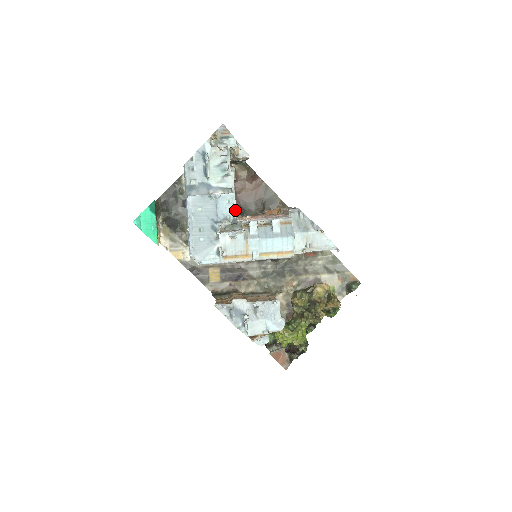
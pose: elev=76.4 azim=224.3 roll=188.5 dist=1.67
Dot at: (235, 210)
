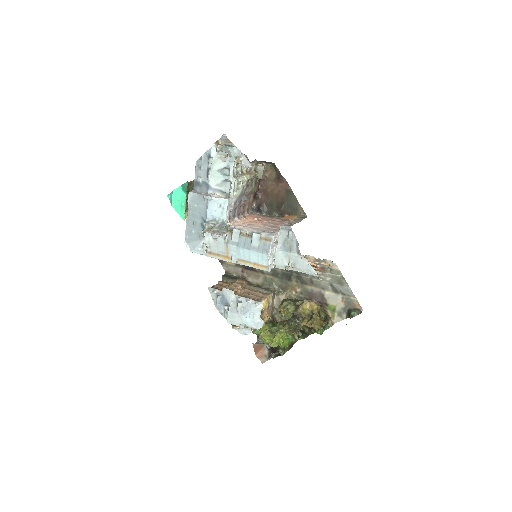
Dot at: (226, 214)
